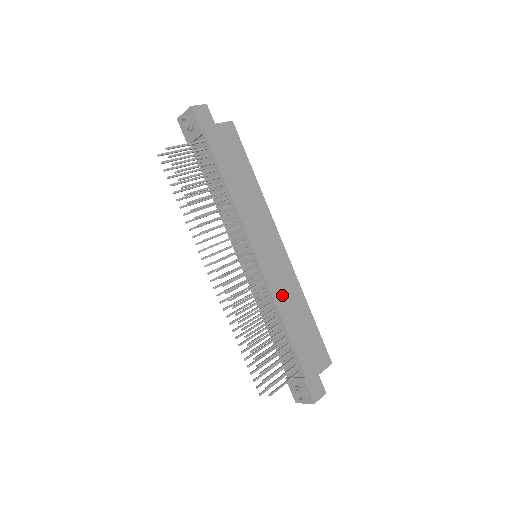
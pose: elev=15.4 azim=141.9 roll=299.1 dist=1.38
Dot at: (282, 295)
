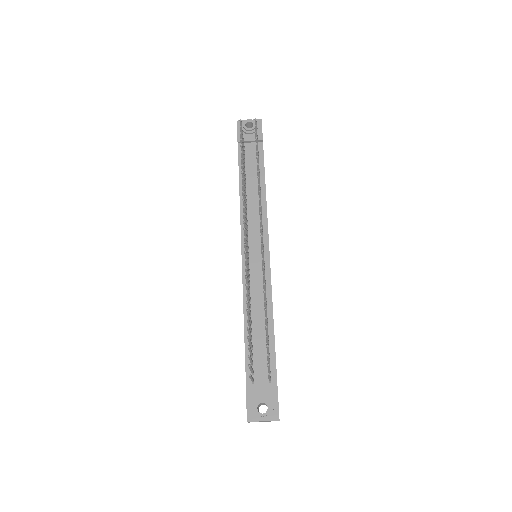
Dot at: occluded
